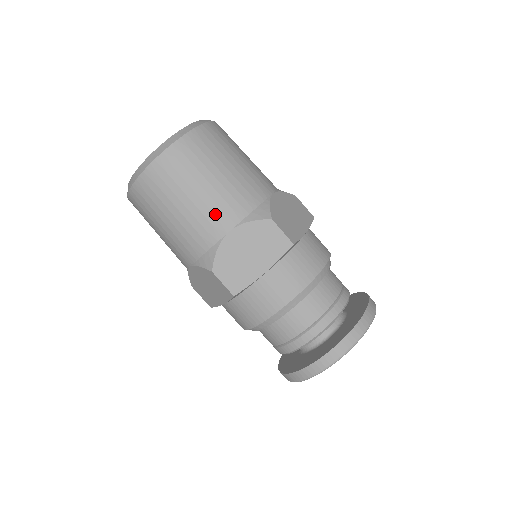
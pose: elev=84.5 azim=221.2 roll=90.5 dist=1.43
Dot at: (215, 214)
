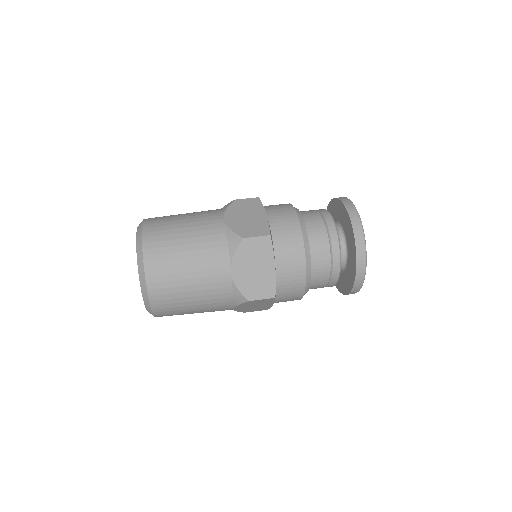
Dot at: occluded
